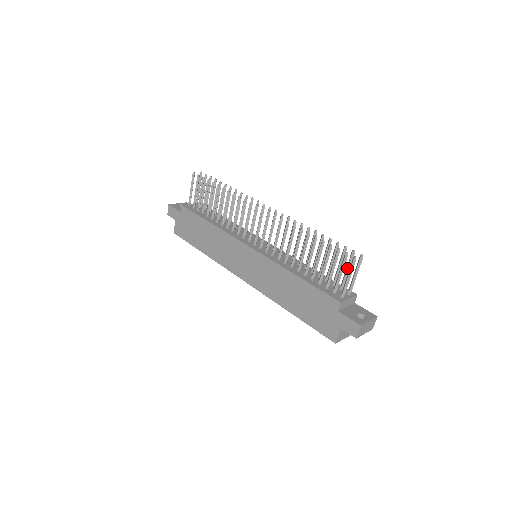
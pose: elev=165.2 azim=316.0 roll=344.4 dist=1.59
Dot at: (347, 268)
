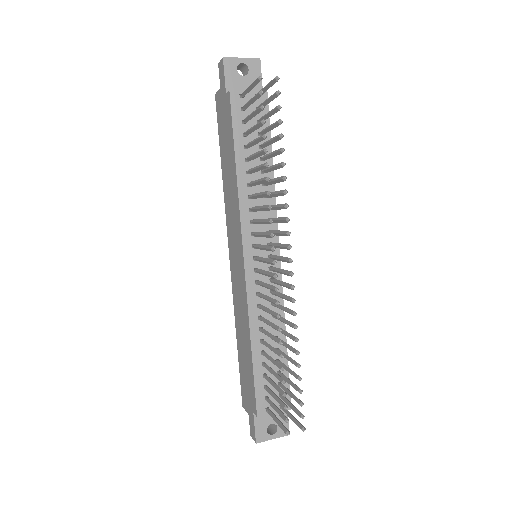
Dot at: (290, 407)
